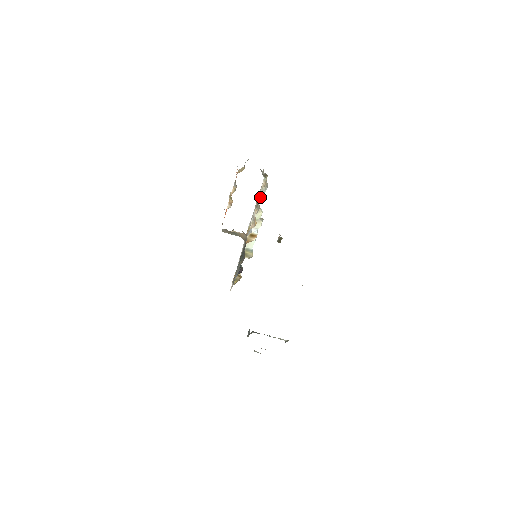
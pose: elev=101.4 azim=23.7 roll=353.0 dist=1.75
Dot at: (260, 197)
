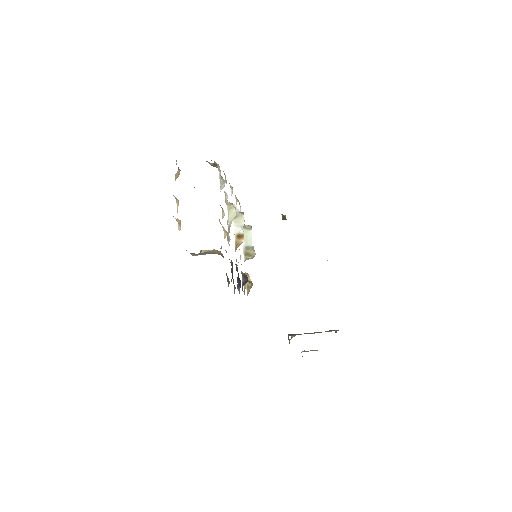
Dot at: (231, 186)
